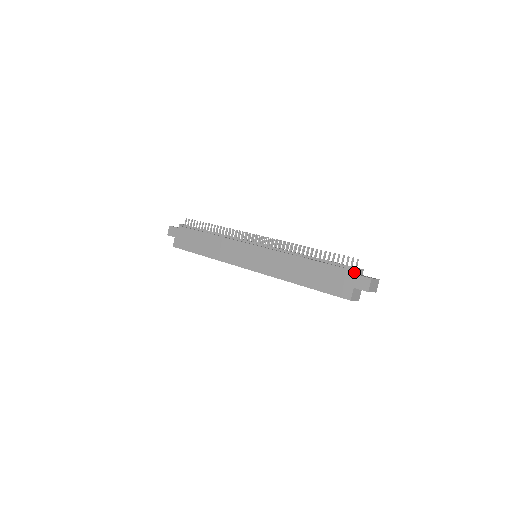
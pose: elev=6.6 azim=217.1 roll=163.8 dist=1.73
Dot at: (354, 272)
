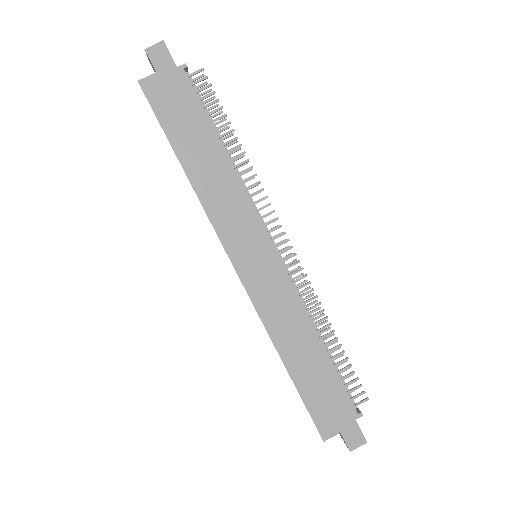
Dot at: occluded
